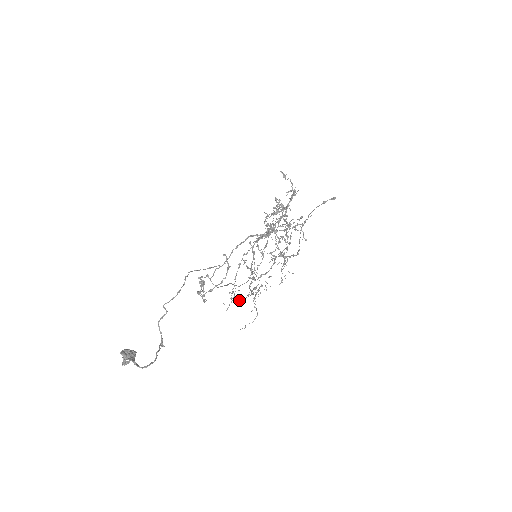
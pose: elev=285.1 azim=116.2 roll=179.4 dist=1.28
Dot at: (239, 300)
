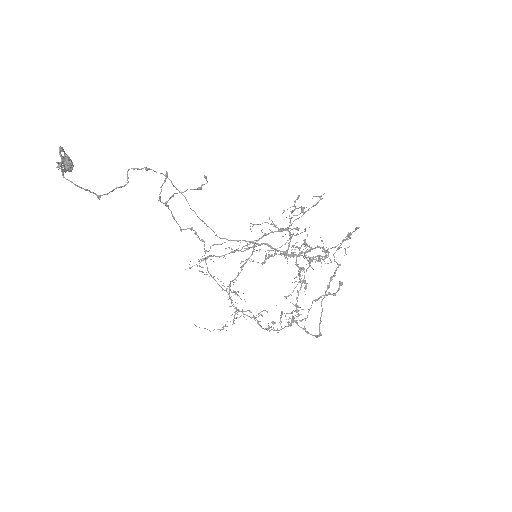
Dot at: (206, 272)
